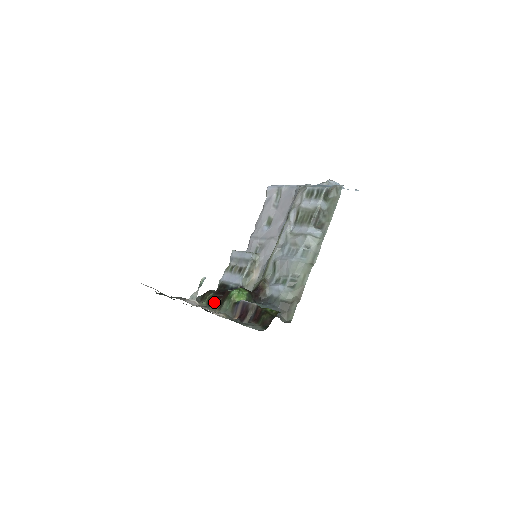
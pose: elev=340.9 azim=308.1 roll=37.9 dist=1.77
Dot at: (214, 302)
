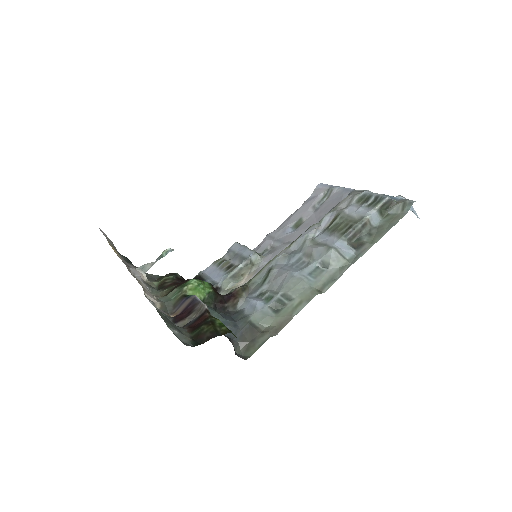
Dot at: (166, 286)
